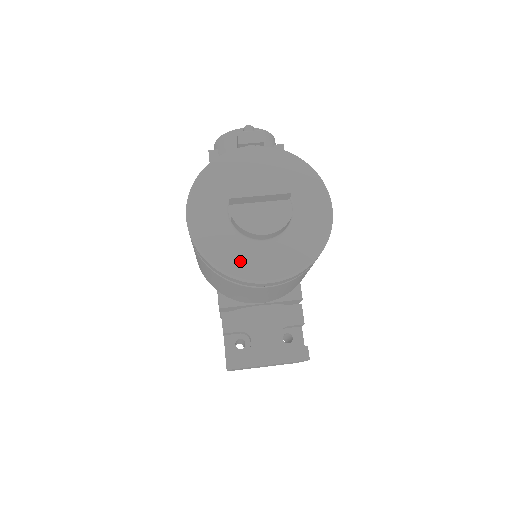
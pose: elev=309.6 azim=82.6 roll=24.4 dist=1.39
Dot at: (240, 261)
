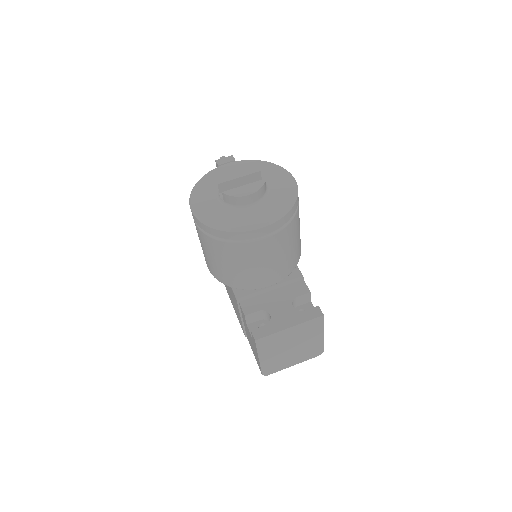
Dot at: (236, 221)
